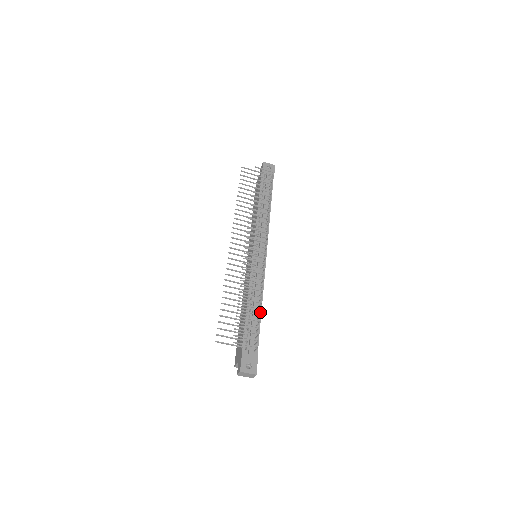
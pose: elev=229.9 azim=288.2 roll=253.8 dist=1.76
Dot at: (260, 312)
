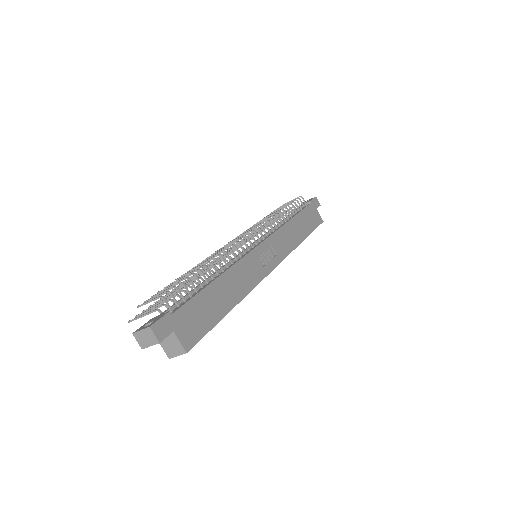
Dot at: (212, 281)
